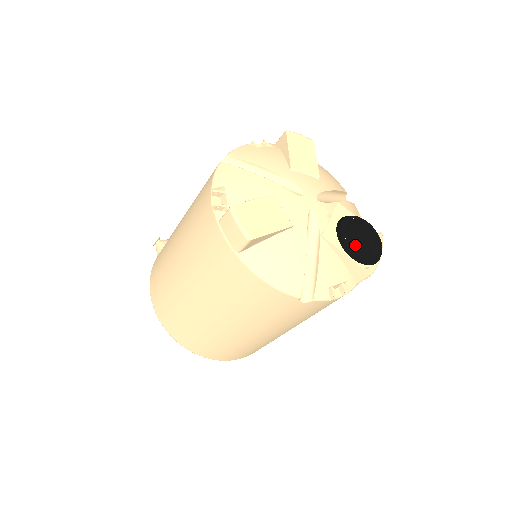
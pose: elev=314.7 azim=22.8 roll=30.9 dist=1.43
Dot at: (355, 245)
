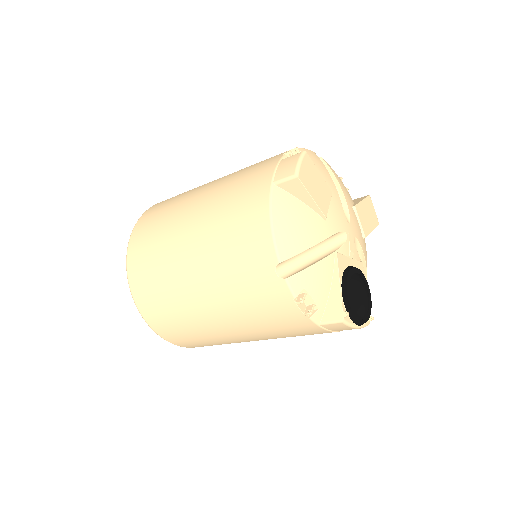
Dot at: (353, 287)
